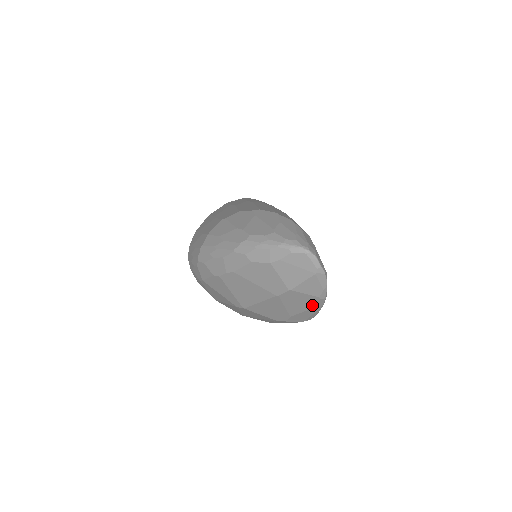
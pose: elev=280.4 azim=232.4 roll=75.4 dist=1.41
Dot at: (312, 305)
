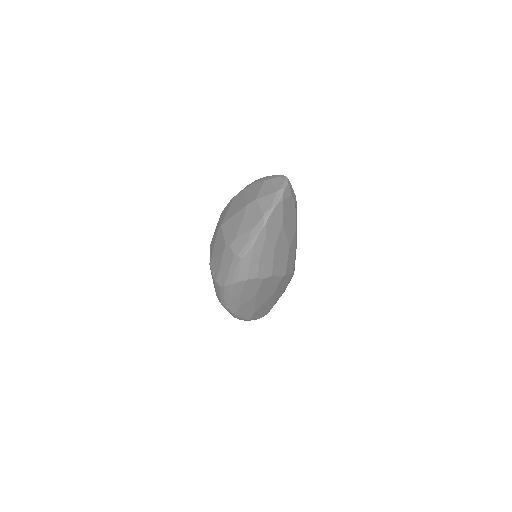
Dot at: (255, 225)
